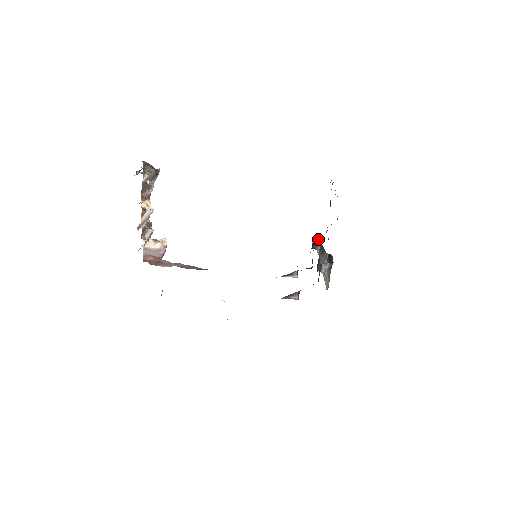
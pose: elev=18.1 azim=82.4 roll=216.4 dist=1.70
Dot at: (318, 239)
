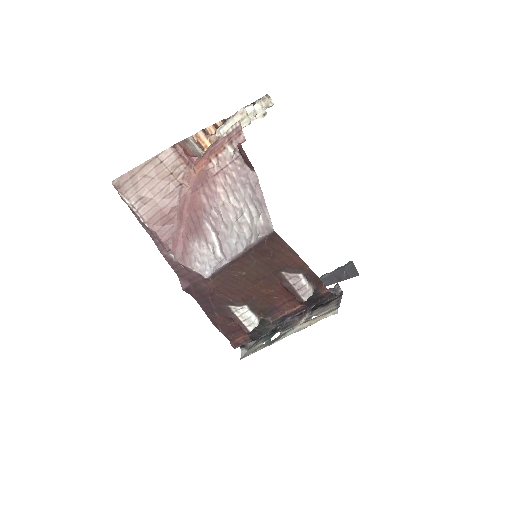
Dot at: occluded
